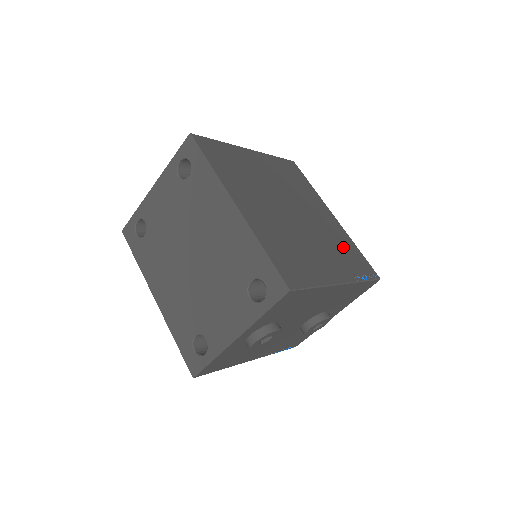
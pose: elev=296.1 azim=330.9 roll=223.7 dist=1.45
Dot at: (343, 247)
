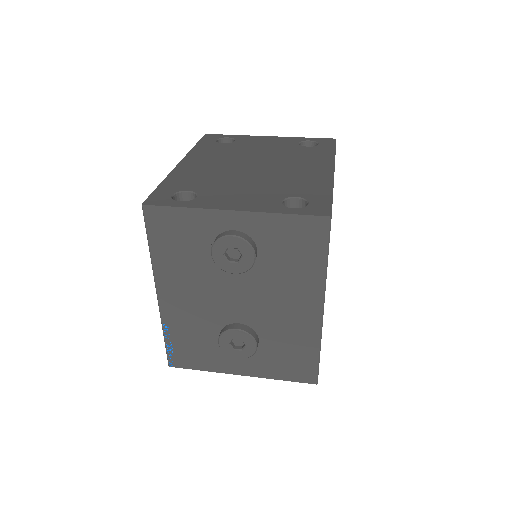
Dot at: occluded
